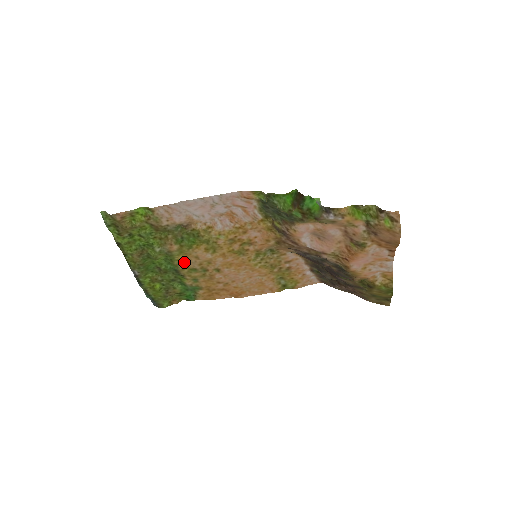
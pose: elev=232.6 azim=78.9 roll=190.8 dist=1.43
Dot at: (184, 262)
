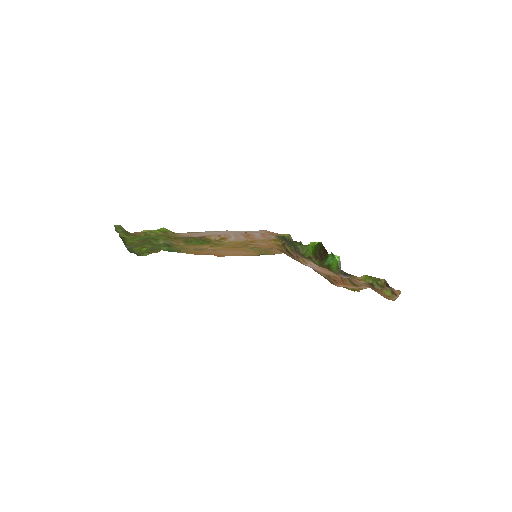
Dot at: (183, 247)
